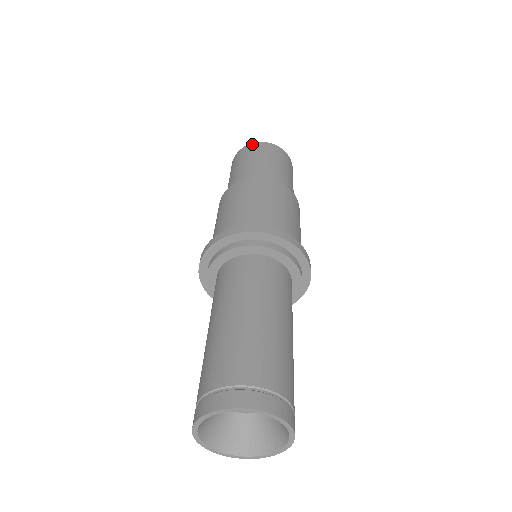
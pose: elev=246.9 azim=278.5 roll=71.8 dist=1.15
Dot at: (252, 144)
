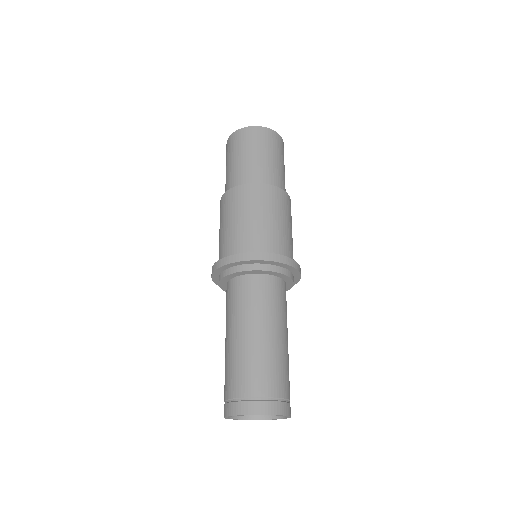
Dot at: (235, 133)
